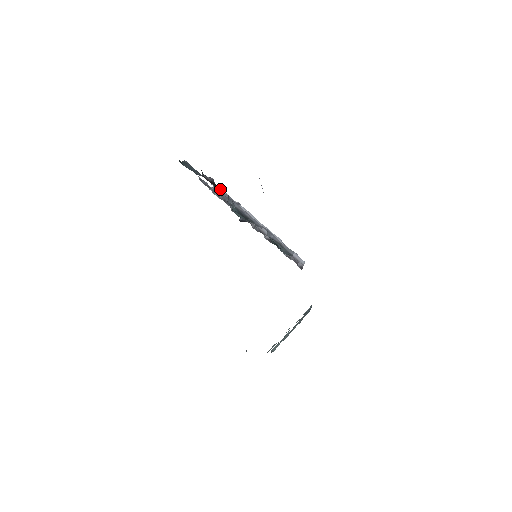
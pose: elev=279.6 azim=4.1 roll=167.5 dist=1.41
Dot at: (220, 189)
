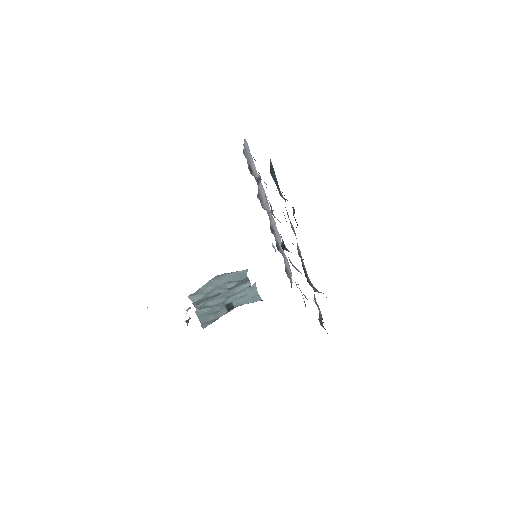
Dot at: occluded
